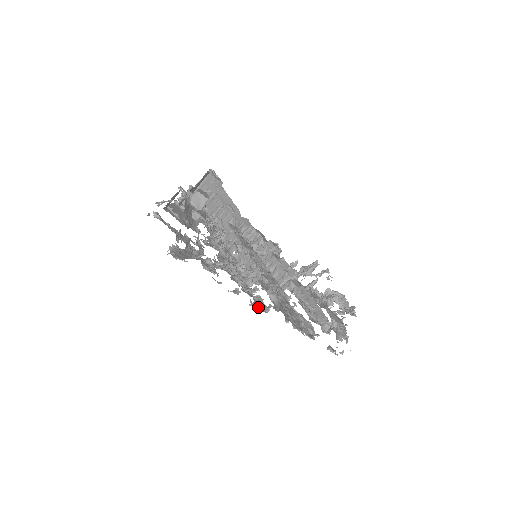
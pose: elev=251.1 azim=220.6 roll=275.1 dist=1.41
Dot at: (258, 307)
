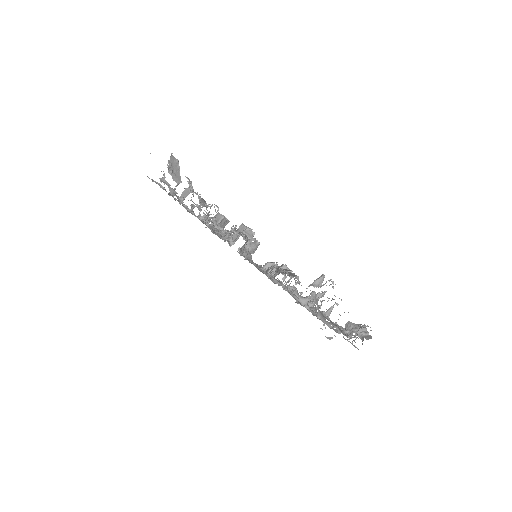
Dot at: (215, 234)
